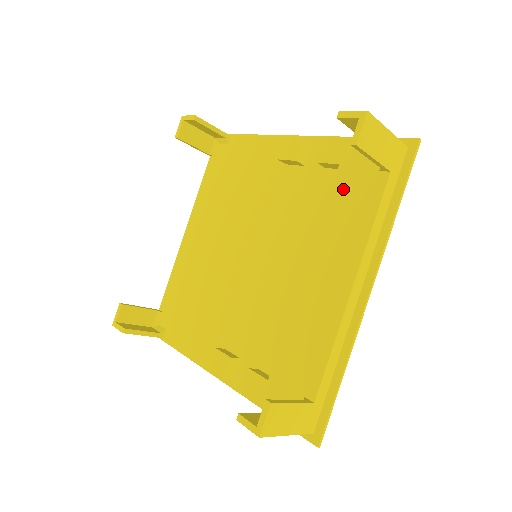
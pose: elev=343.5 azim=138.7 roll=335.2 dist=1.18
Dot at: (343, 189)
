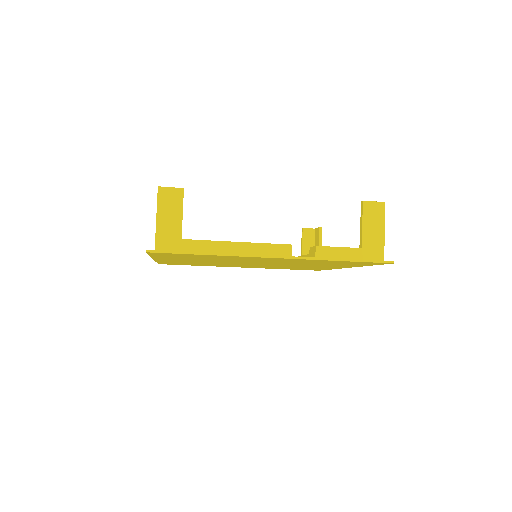
Dot at: occluded
